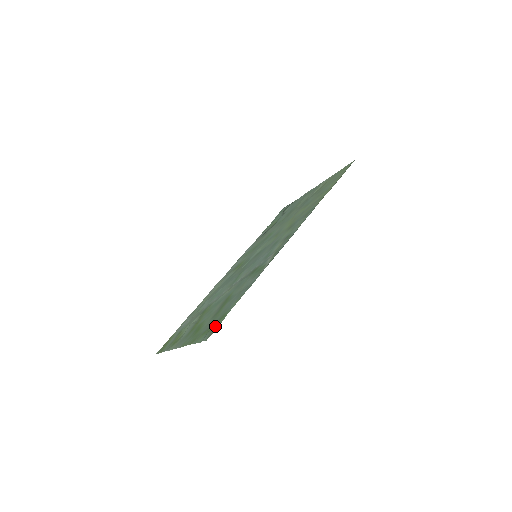
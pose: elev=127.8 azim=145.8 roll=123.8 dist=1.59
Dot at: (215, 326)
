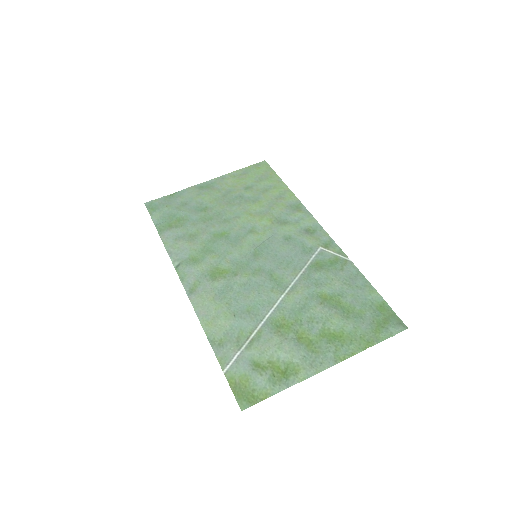
Dot at: (388, 317)
